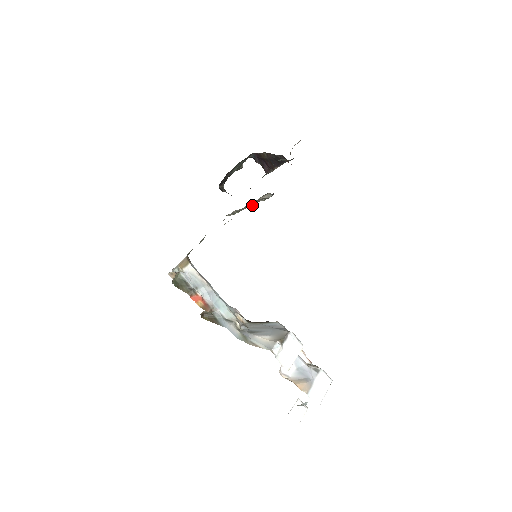
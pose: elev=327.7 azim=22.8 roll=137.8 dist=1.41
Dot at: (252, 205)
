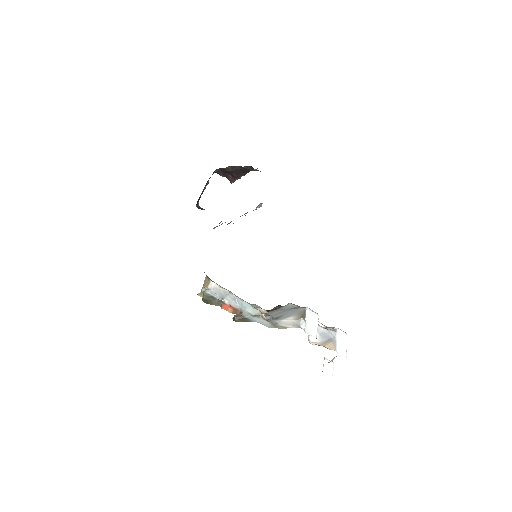
Dot at: (242, 215)
